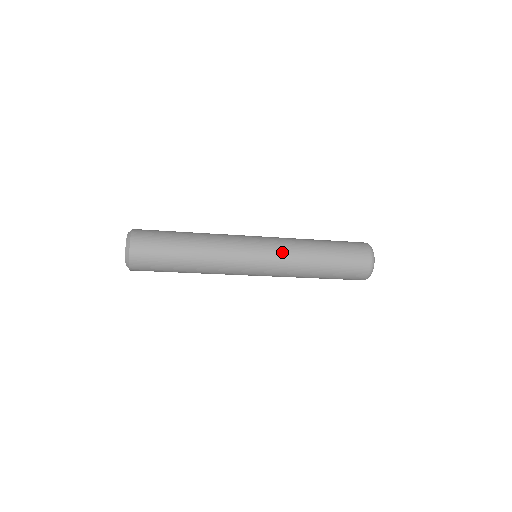
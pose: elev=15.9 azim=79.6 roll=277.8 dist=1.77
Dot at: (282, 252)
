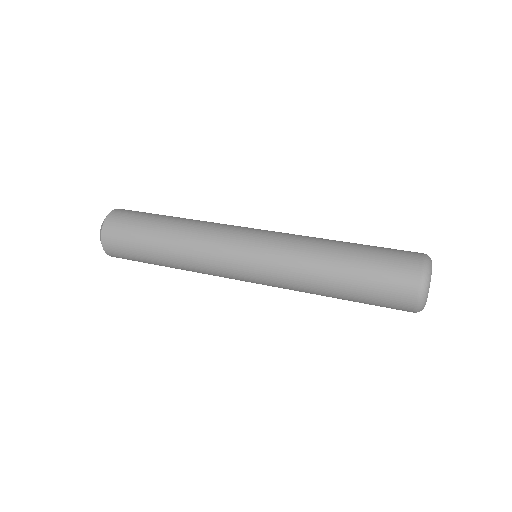
Dot at: (279, 257)
